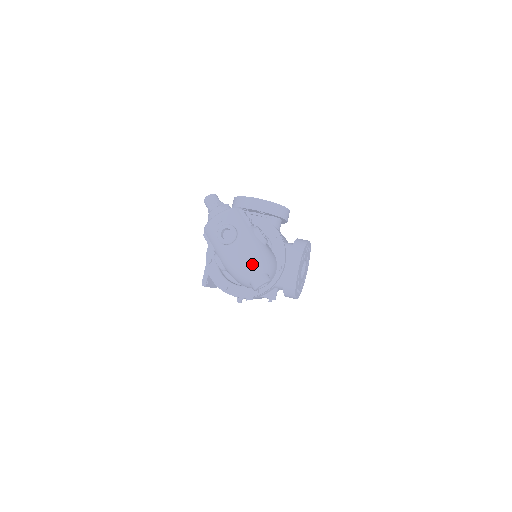
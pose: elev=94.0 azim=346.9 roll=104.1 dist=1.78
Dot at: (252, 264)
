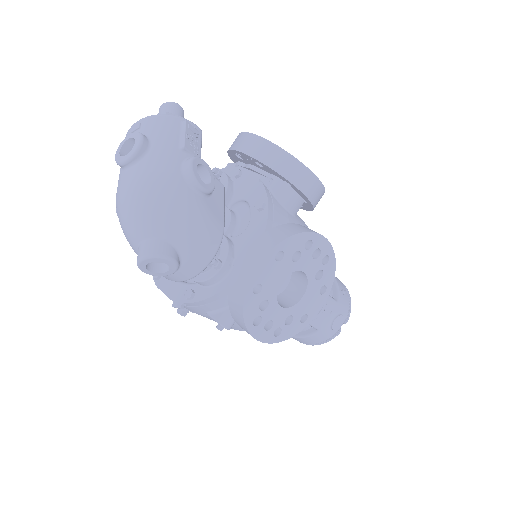
Dot at: (141, 211)
